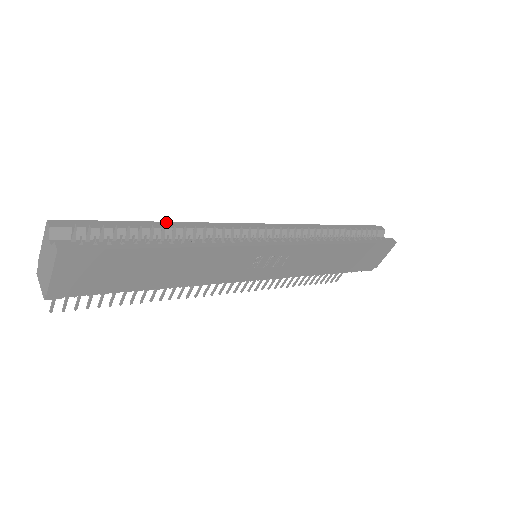
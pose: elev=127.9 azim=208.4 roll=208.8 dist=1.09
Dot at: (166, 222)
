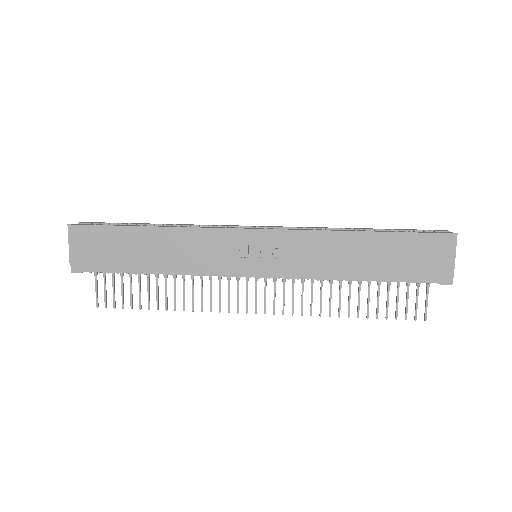
Dot at: (162, 224)
